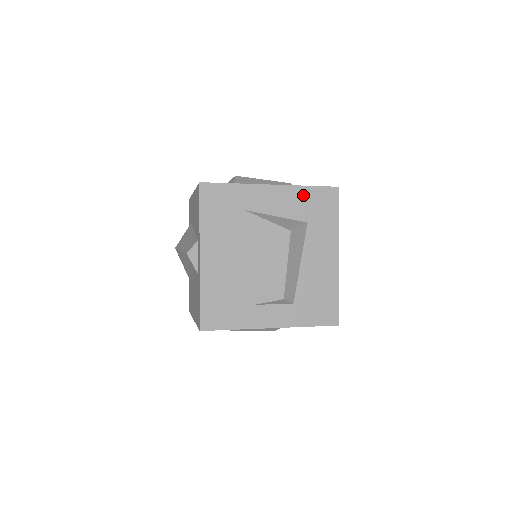
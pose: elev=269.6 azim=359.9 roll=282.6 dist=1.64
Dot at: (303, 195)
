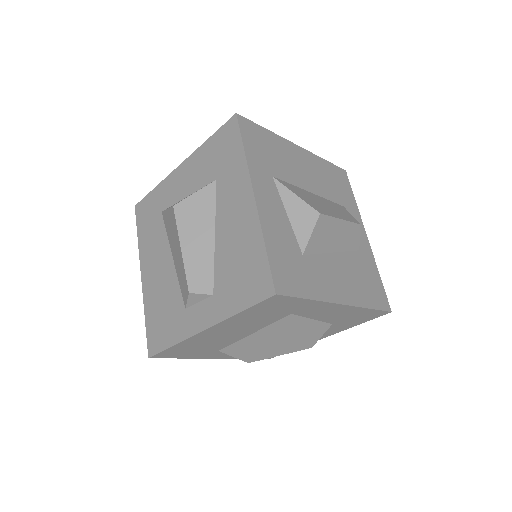
Dot at: (357, 312)
